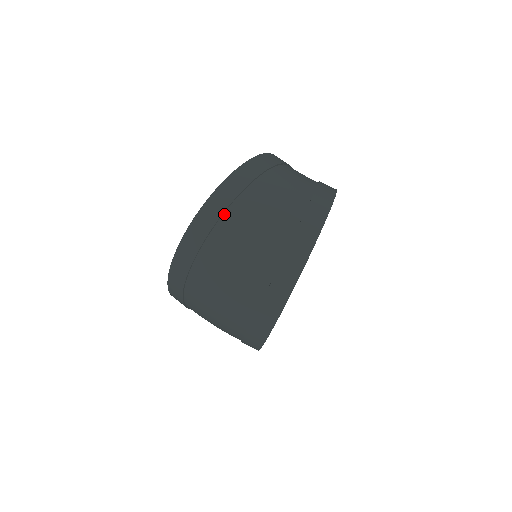
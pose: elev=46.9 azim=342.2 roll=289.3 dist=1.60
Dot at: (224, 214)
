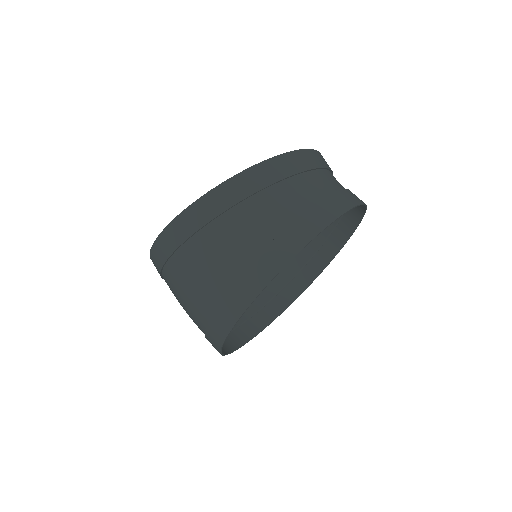
Dot at: (163, 271)
